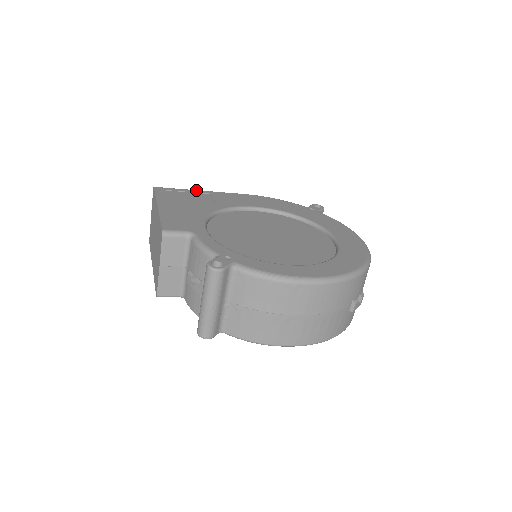
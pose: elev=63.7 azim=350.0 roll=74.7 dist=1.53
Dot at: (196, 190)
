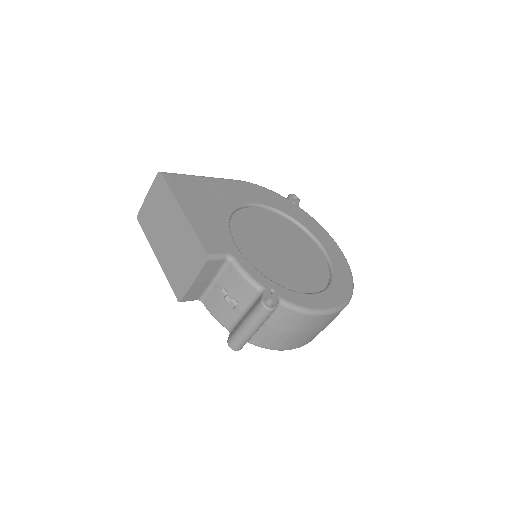
Dot at: (198, 176)
